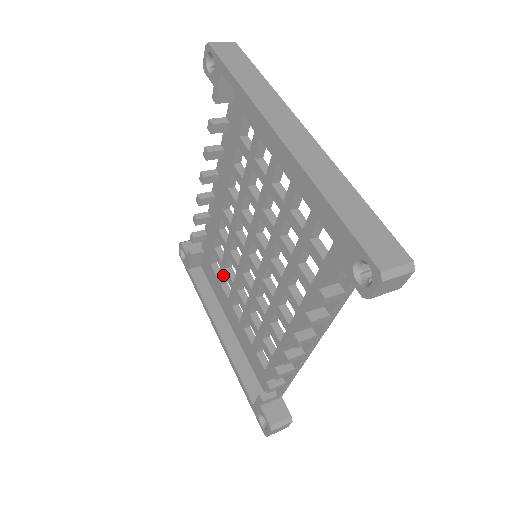
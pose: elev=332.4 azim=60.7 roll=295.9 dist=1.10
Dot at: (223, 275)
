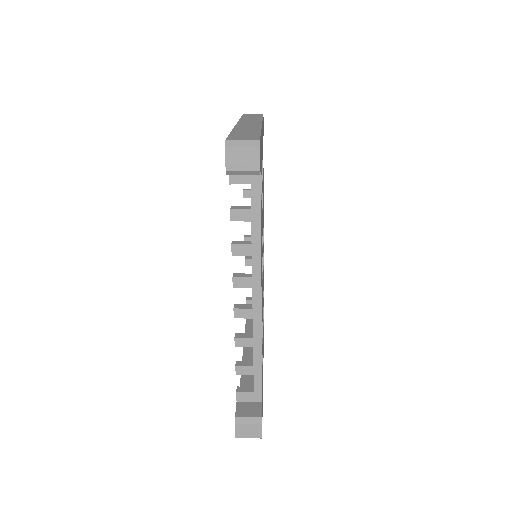
Dot at: occluded
